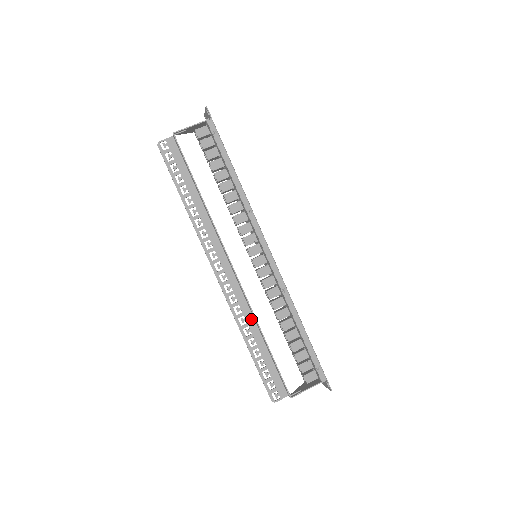
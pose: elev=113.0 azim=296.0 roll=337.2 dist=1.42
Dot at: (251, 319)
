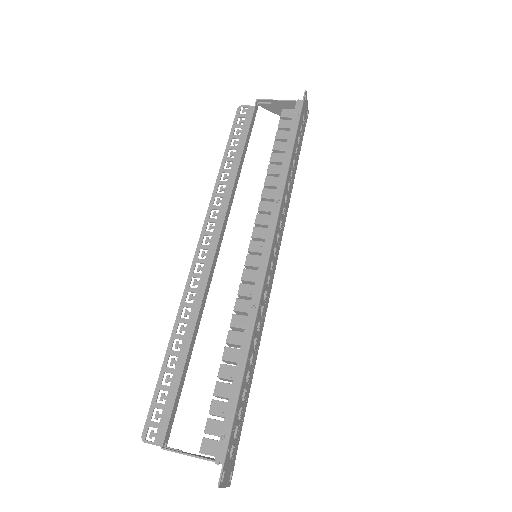
Dot at: occluded
